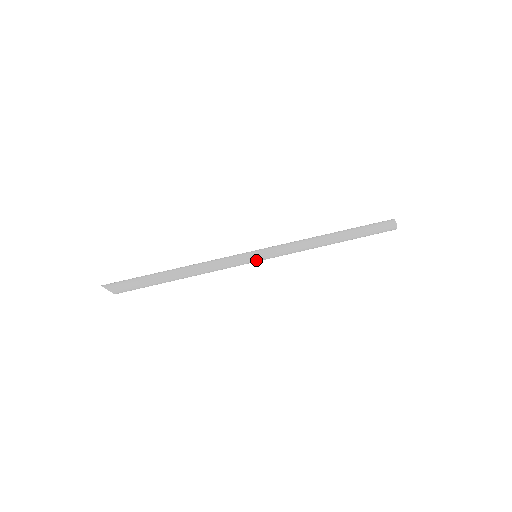
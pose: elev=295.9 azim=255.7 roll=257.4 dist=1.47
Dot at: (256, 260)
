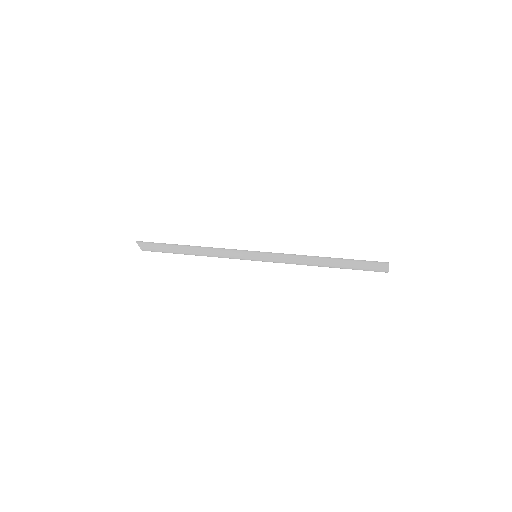
Dot at: (254, 258)
